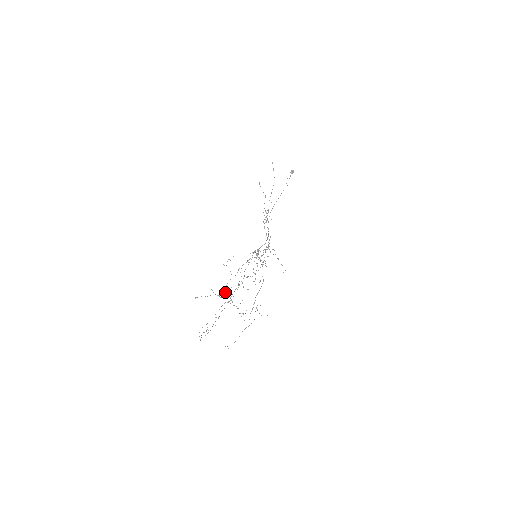
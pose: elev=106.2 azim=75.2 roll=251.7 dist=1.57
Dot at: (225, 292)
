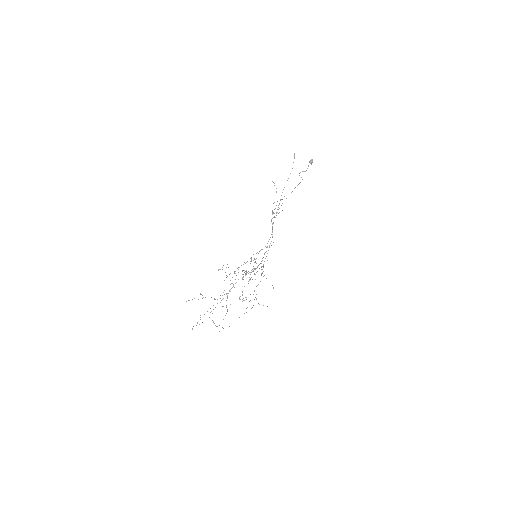
Dot at: occluded
